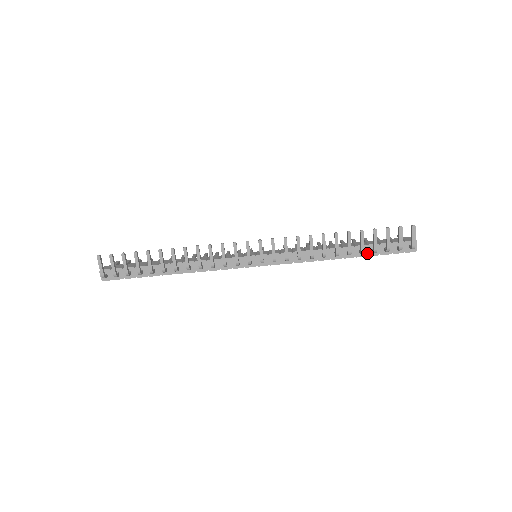
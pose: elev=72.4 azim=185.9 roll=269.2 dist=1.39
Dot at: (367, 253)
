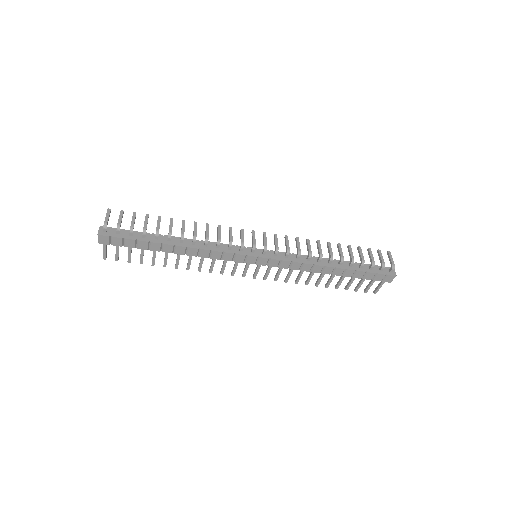
Dot at: (356, 268)
